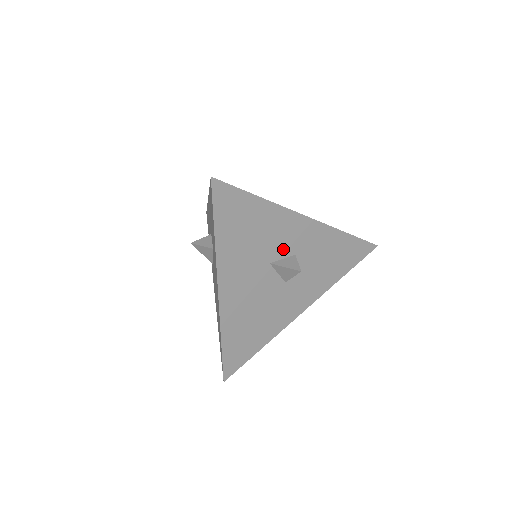
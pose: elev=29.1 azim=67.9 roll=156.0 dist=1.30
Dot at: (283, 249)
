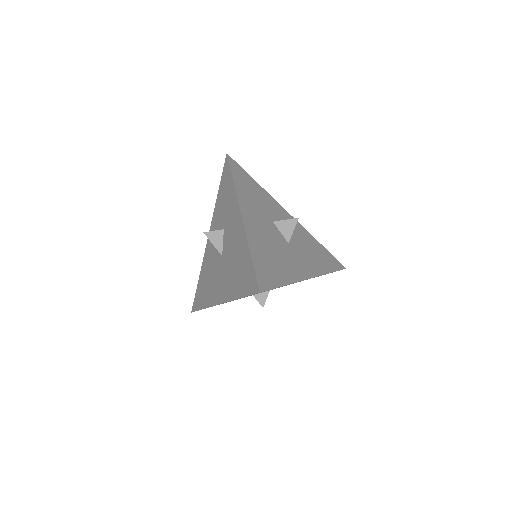
Dot at: (279, 220)
